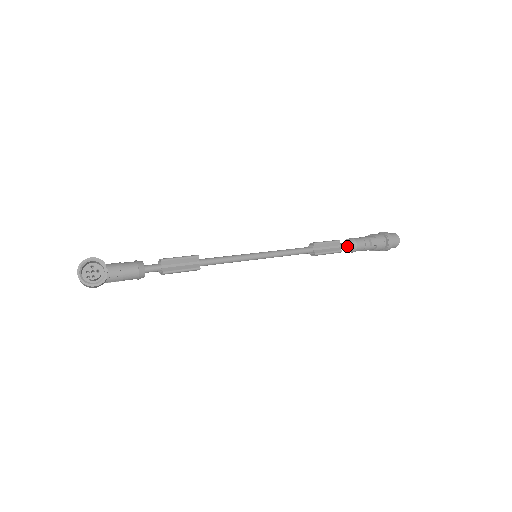
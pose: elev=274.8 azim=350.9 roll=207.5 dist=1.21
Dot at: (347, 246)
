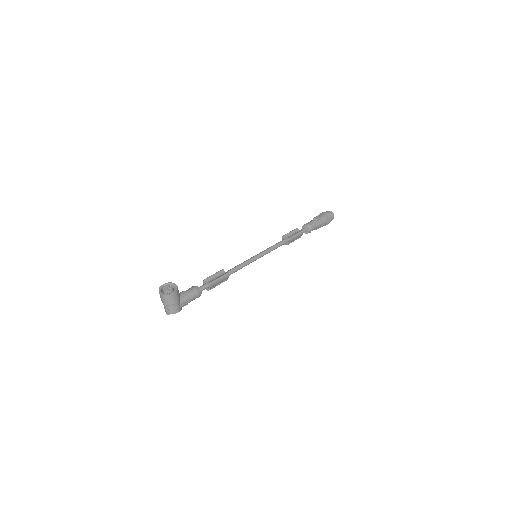
Dot at: (304, 229)
